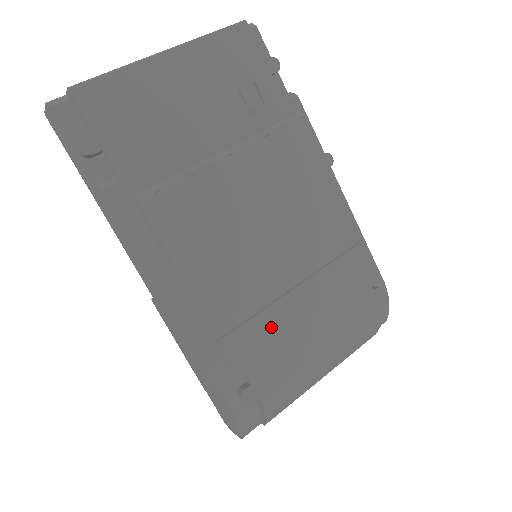
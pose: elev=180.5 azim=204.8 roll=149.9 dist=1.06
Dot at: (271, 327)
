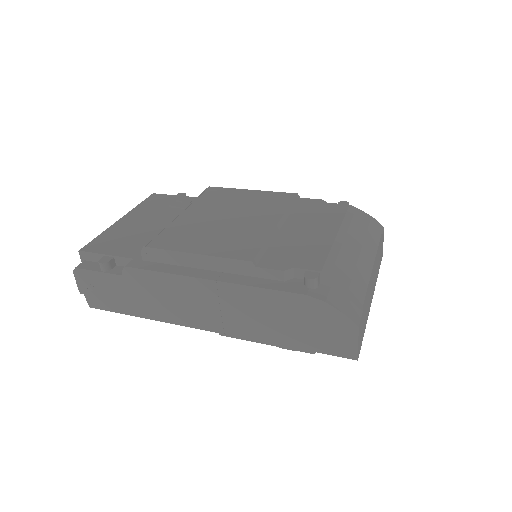
Dot at: (286, 245)
